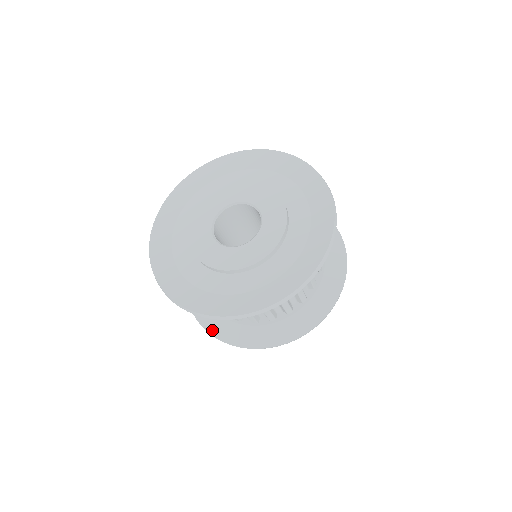
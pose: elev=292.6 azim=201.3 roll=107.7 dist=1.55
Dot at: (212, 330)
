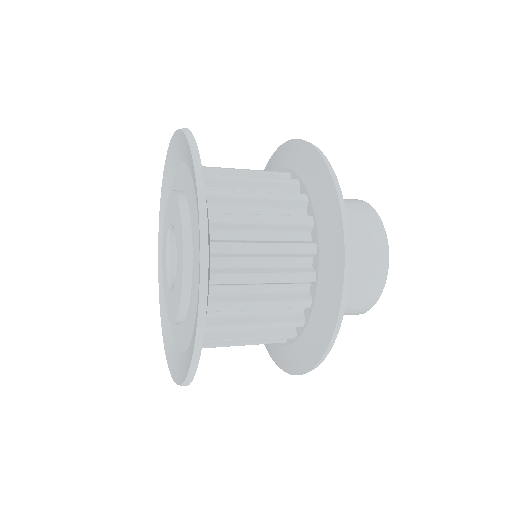
Dot at: (280, 364)
